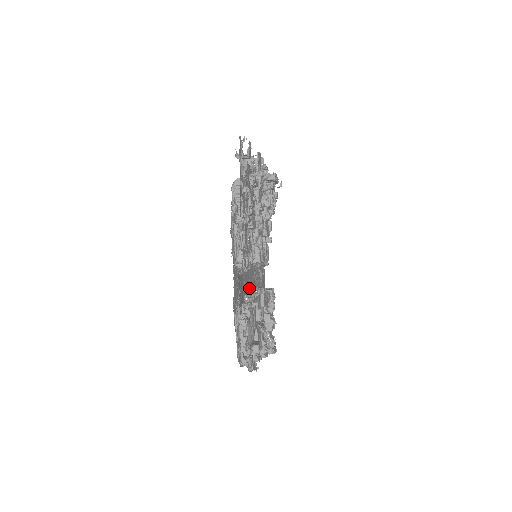
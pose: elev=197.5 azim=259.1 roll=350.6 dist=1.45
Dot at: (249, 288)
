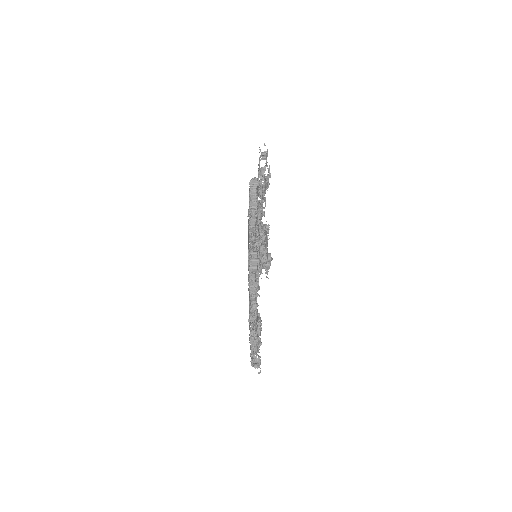
Dot at: occluded
